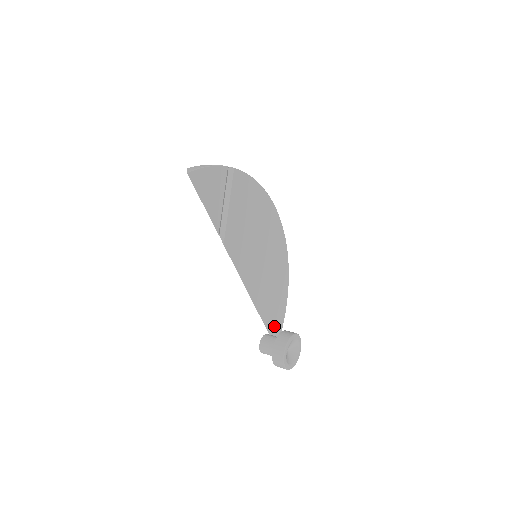
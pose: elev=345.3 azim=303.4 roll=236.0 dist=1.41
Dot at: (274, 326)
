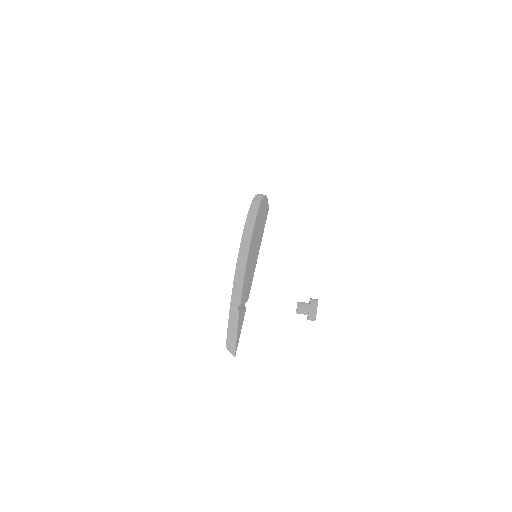
Dot at: (266, 215)
